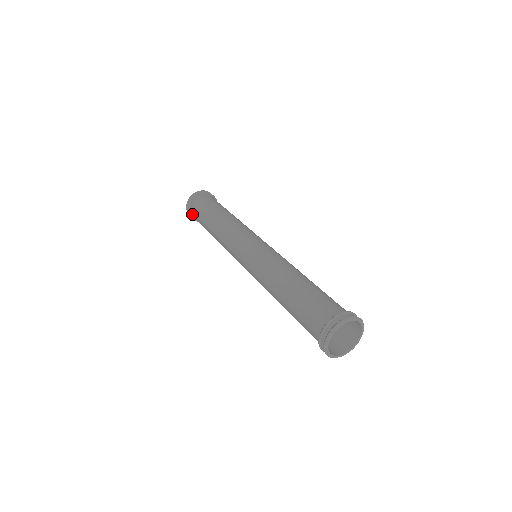
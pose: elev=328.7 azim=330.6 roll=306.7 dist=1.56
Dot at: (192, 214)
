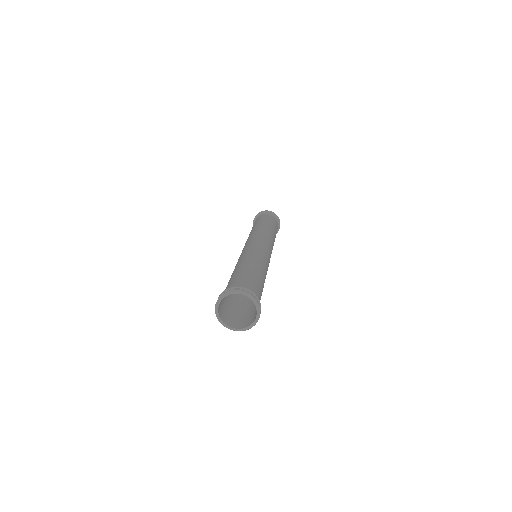
Dot at: occluded
